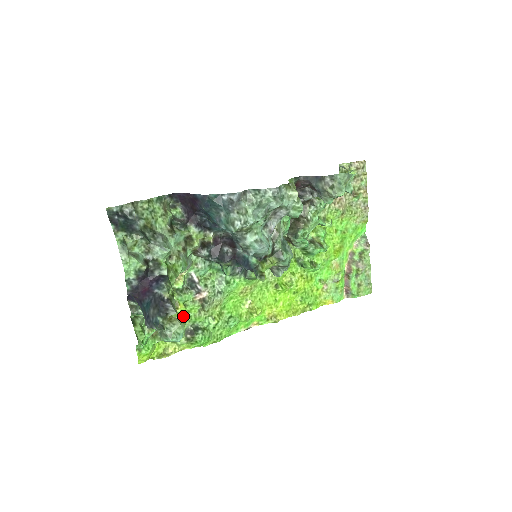
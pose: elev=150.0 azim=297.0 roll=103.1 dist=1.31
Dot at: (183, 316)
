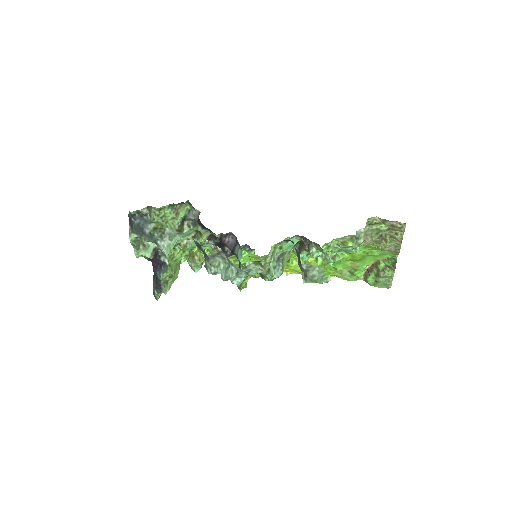
Dot at: (207, 252)
